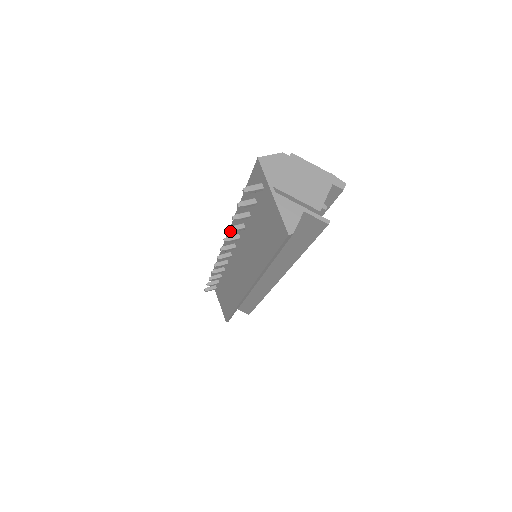
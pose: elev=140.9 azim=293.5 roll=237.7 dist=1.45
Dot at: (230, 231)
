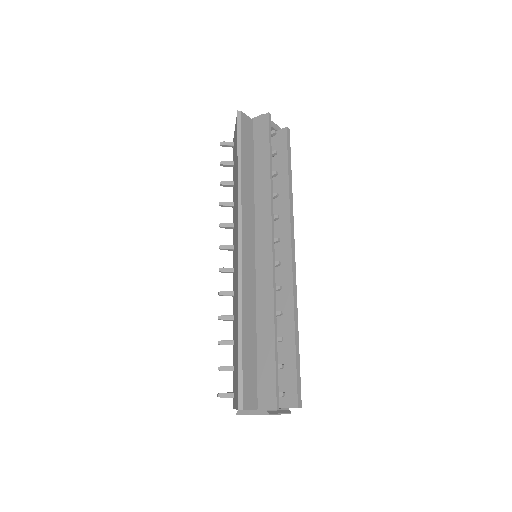
Dot at: (221, 203)
